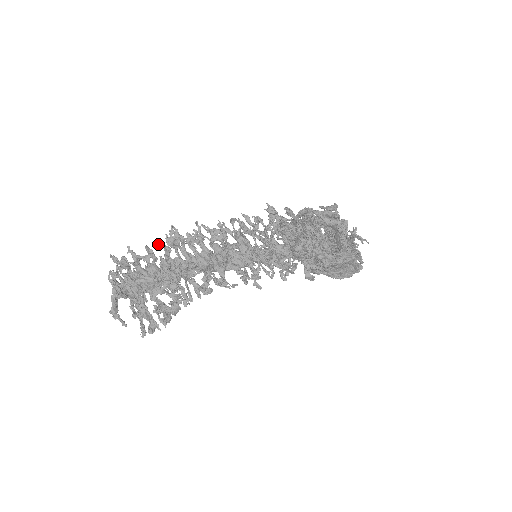
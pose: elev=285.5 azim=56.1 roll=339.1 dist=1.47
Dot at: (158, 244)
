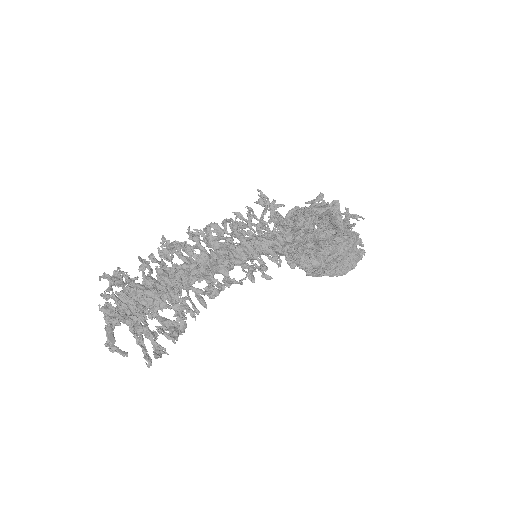
Dot at: (150, 259)
